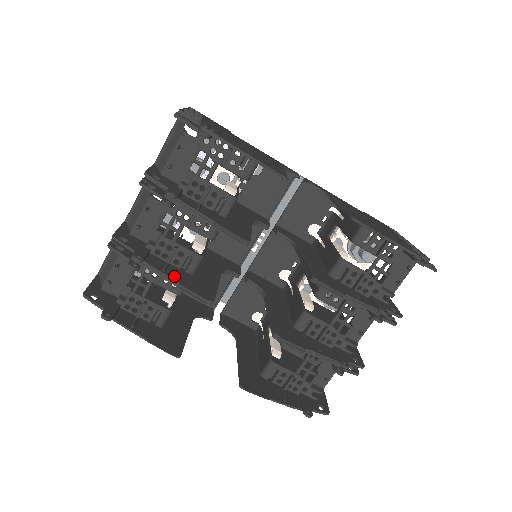
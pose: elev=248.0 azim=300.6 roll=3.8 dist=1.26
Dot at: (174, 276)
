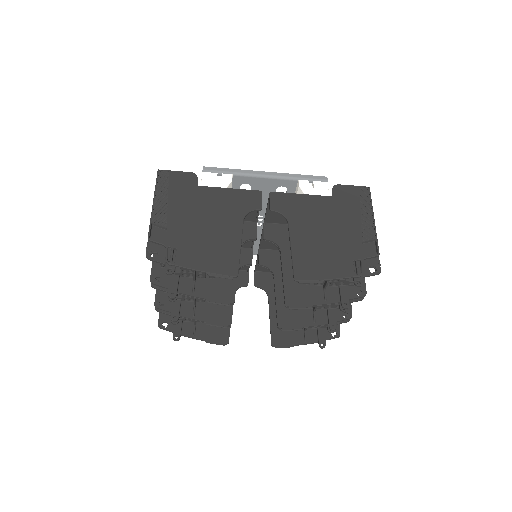
Dot at: (201, 316)
